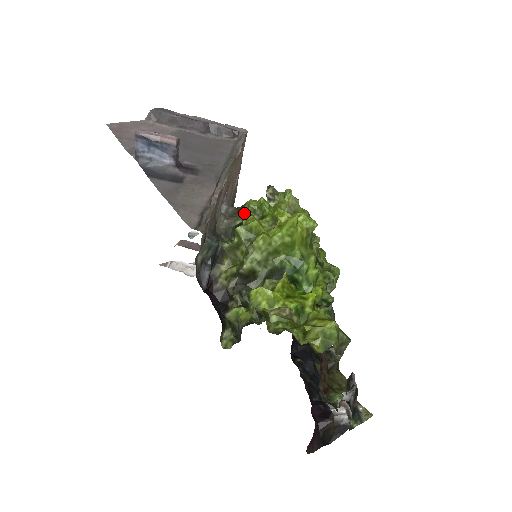
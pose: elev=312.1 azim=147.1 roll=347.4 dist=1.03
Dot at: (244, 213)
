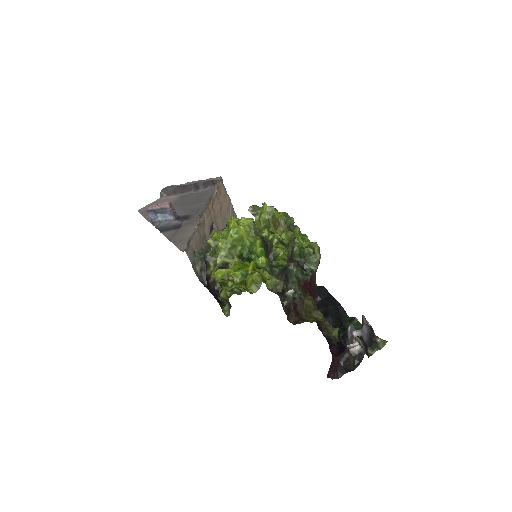
Dot at: occluded
